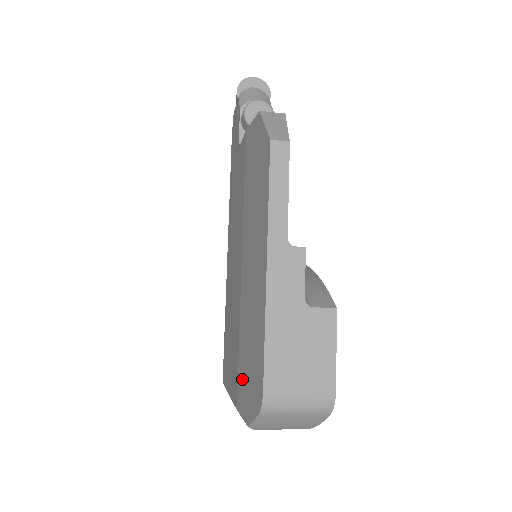
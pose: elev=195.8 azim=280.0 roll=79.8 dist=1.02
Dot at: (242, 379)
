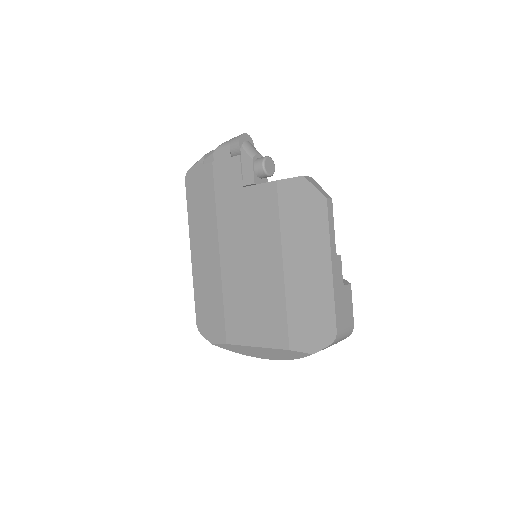
Dot at: (298, 331)
